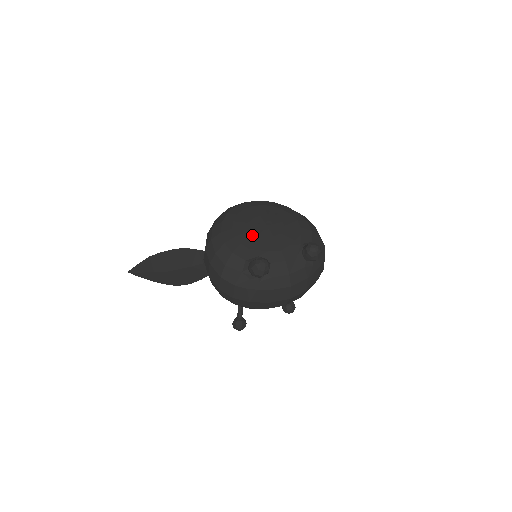
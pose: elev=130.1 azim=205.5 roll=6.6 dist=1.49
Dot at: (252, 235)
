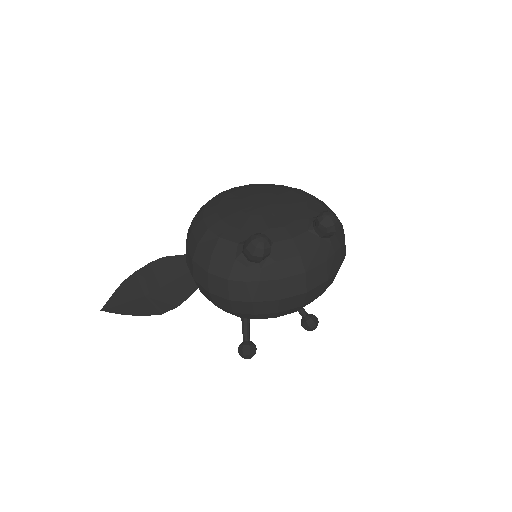
Dot at: (243, 214)
